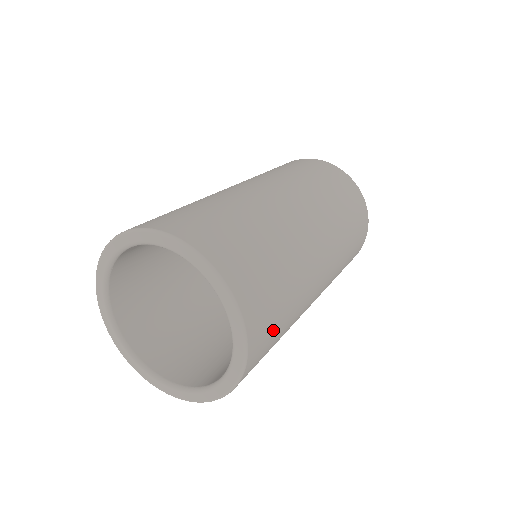
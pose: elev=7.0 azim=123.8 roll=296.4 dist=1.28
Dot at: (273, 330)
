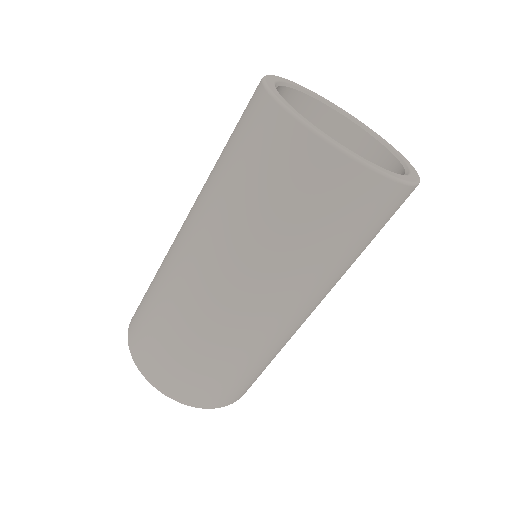
Dot at: (238, 385)
